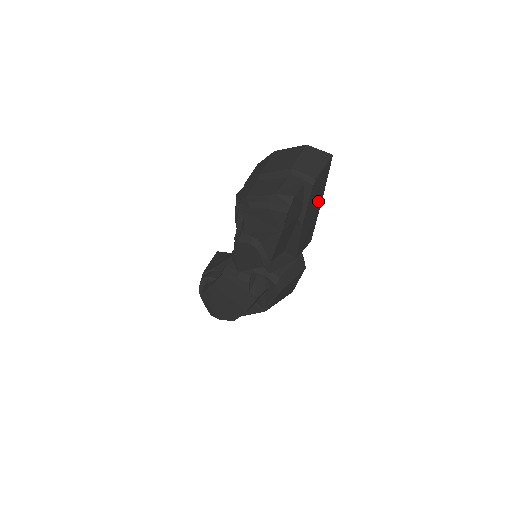
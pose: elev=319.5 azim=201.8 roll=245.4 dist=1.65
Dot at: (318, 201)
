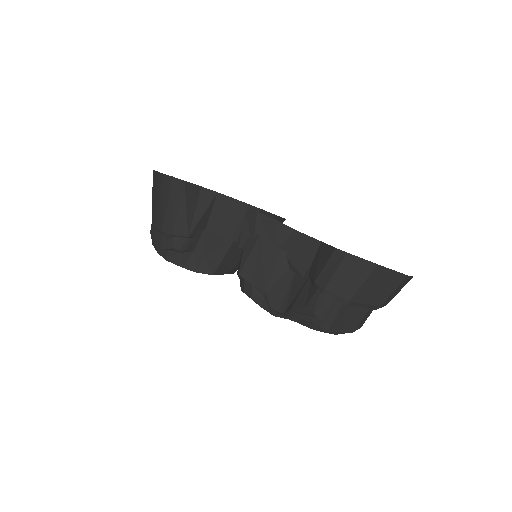
Dot at: occluded
